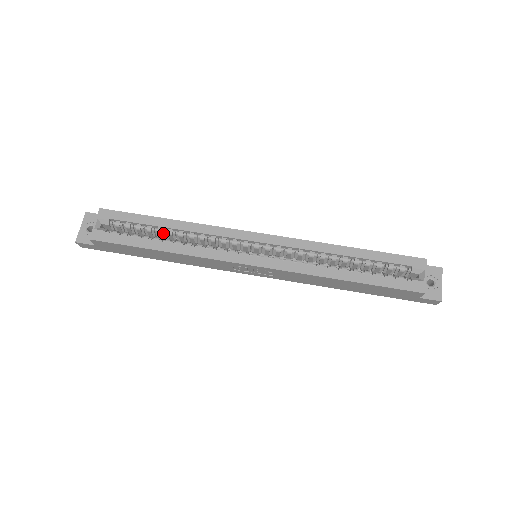
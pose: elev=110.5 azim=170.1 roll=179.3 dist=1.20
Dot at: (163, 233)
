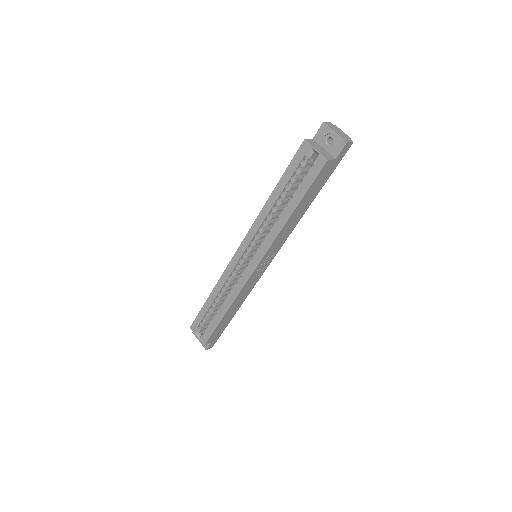
Dot at: (217, 304)
